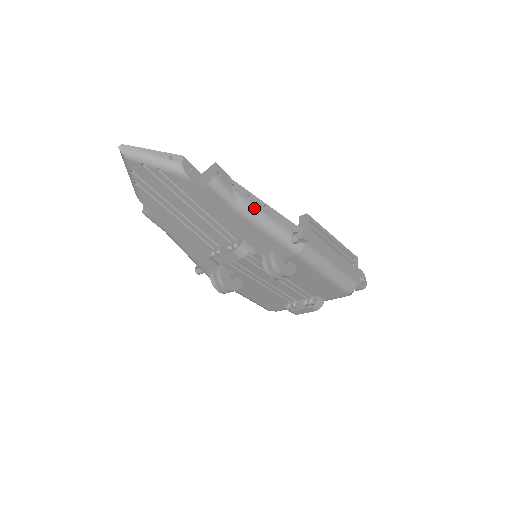
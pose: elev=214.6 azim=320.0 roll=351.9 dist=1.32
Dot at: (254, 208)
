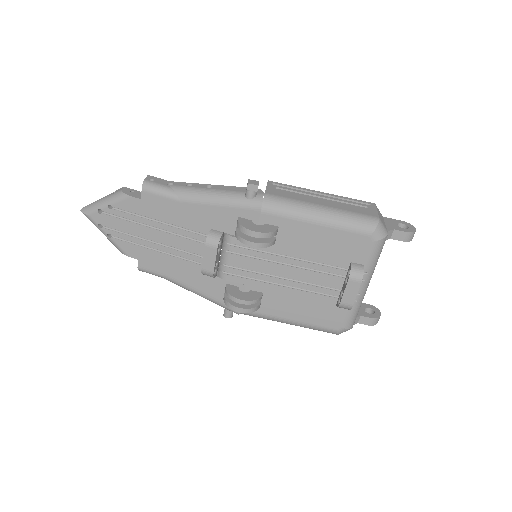
Dot at: (194, 189)
